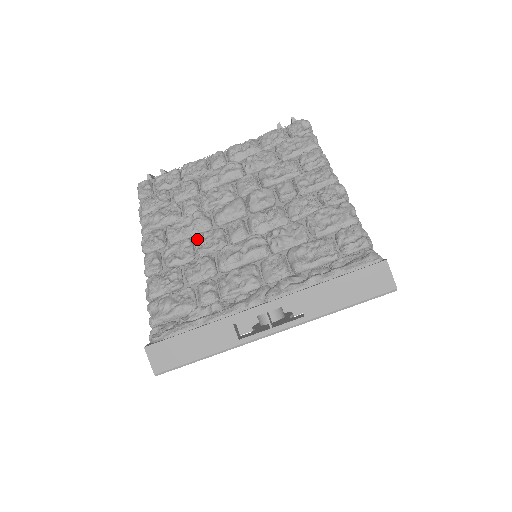
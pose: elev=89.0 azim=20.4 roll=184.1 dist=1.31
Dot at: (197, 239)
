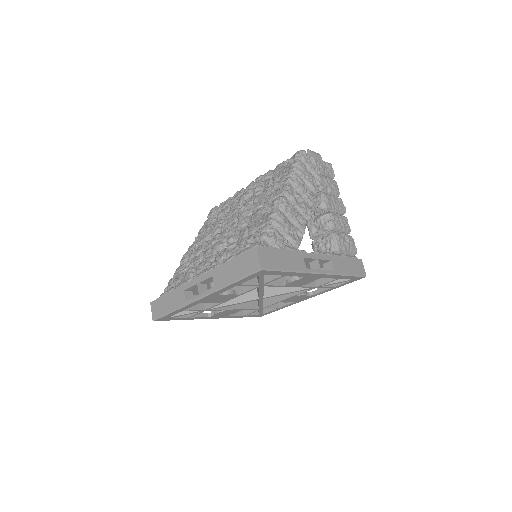
Dot at: (207, 241)
